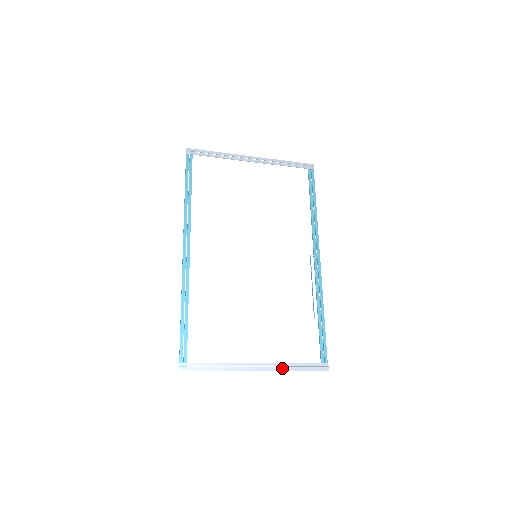
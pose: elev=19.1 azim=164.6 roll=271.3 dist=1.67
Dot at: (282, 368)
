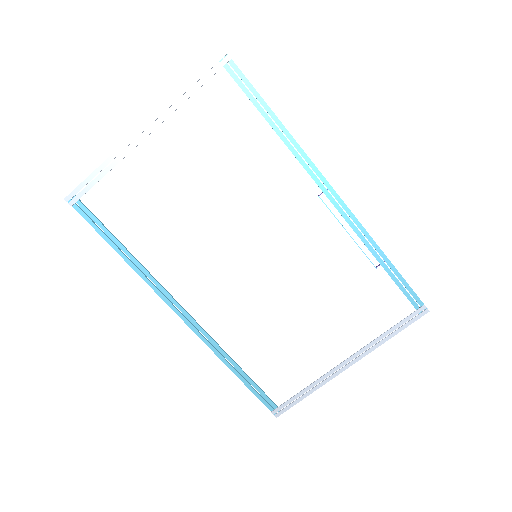
Dot at: (374, 347)
